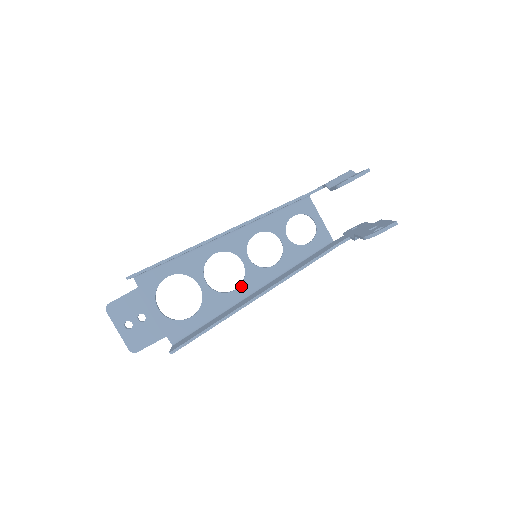
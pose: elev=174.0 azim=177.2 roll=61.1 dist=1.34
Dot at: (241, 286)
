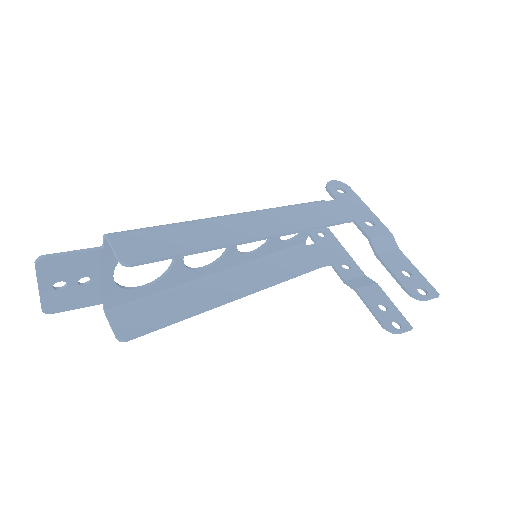
Dot at: (212, 266)
